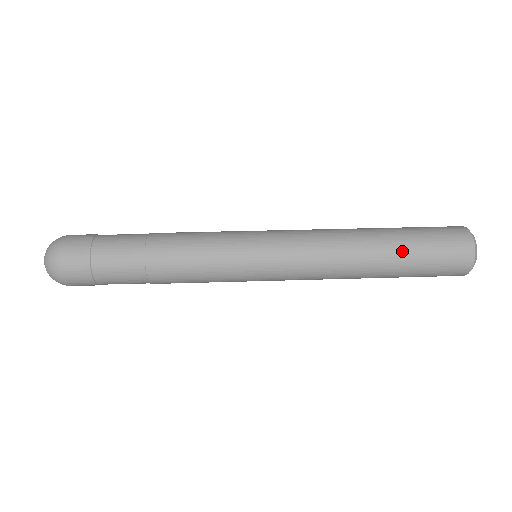
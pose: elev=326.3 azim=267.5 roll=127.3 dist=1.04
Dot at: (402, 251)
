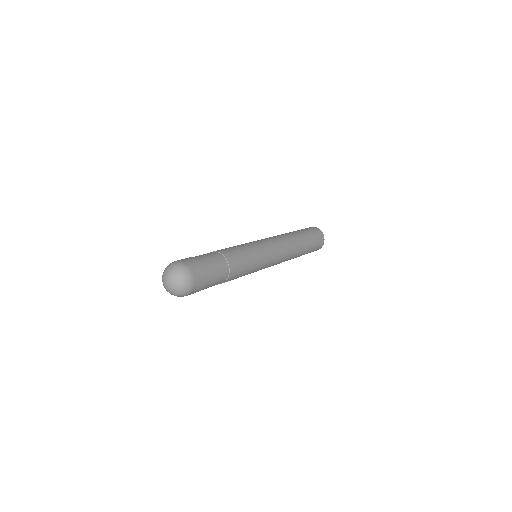
Dot at: (307, 241)
